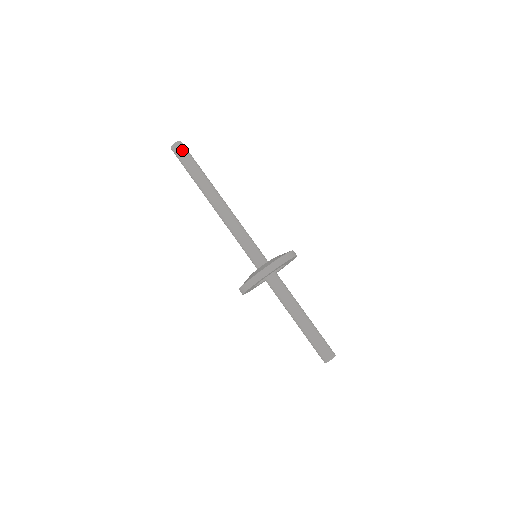
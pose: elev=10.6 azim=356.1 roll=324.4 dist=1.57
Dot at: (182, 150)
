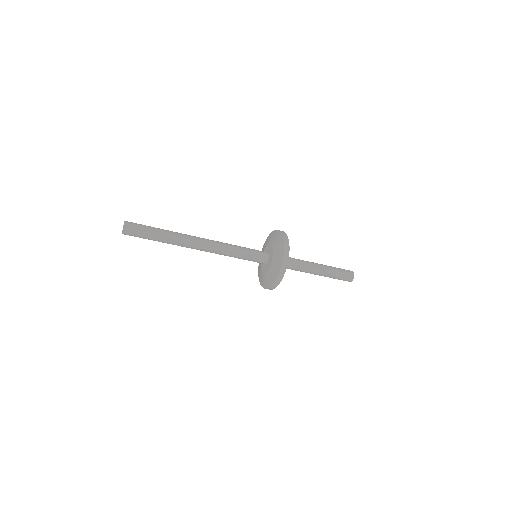
Dot at: (134, 232)
